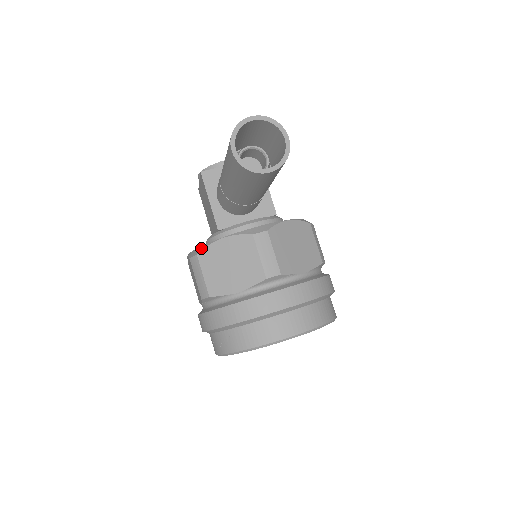
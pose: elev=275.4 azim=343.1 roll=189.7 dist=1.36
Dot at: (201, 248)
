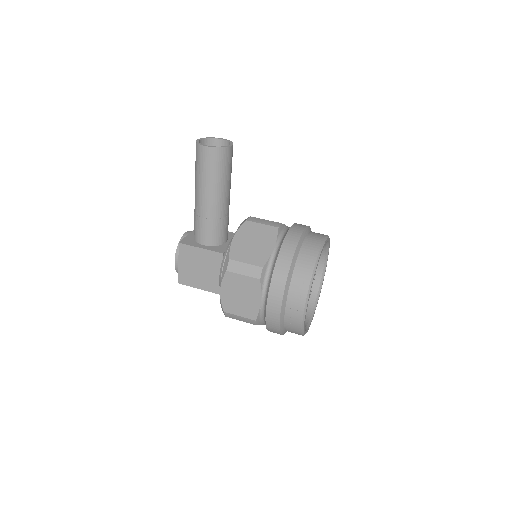
Dot at: (227, 256)
